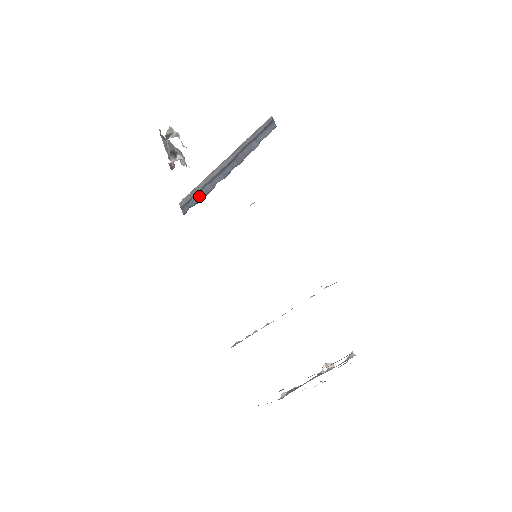
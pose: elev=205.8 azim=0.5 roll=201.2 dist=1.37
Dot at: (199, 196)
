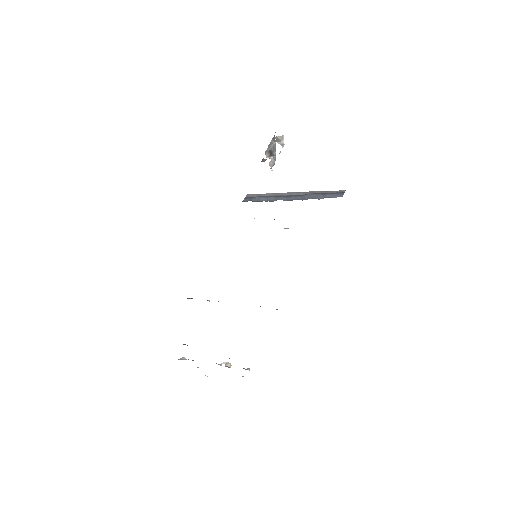
Dot at: (262, 199)
